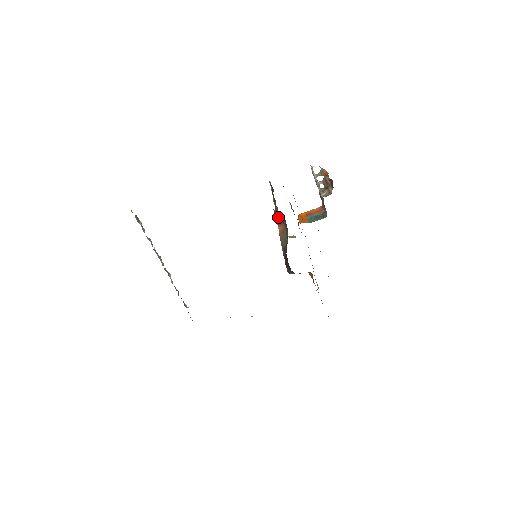
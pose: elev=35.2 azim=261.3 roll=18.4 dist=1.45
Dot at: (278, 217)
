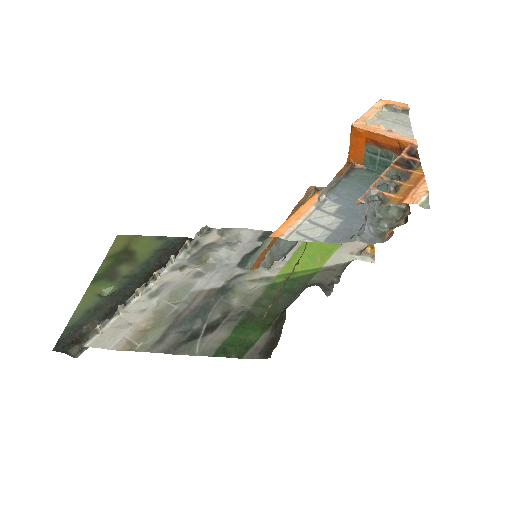
Dot at: occluded
